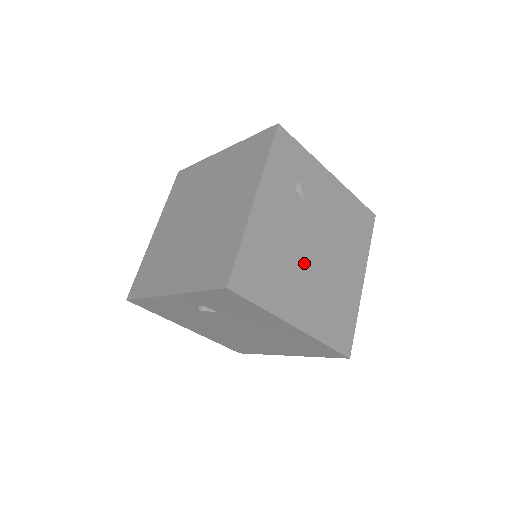
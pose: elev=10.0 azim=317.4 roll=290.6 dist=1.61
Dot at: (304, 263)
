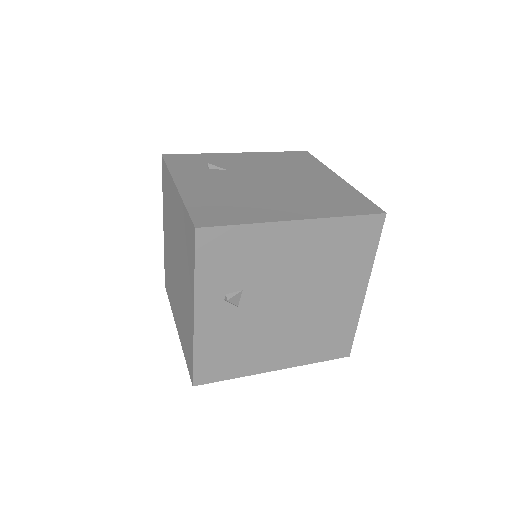
Dot at: (263, 192)
